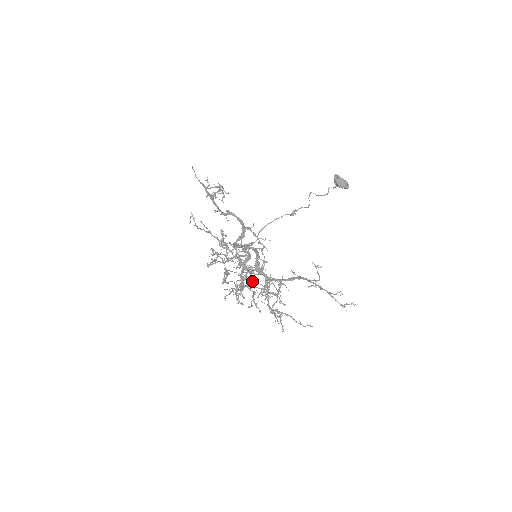
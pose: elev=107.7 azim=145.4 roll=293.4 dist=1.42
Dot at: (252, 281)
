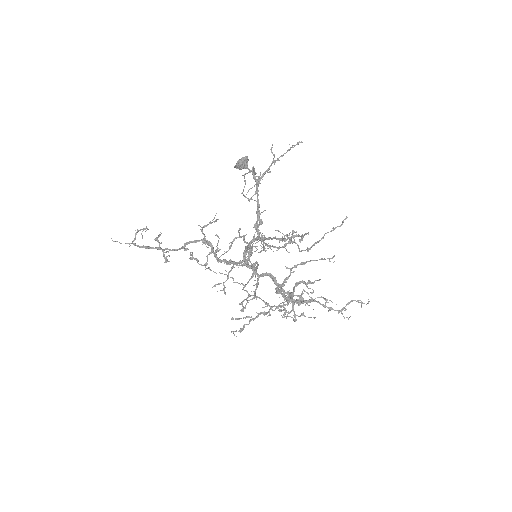
Dot at: (331, 309)
